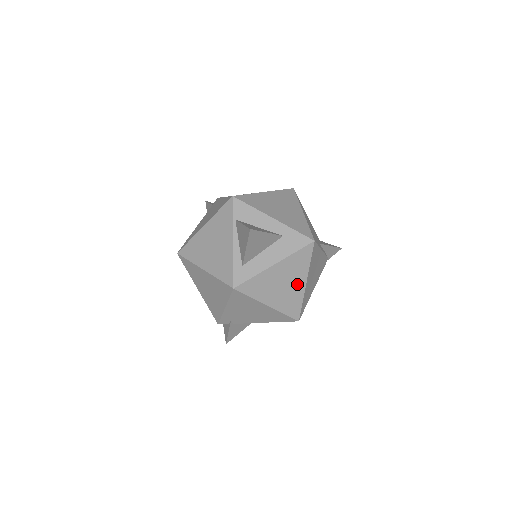
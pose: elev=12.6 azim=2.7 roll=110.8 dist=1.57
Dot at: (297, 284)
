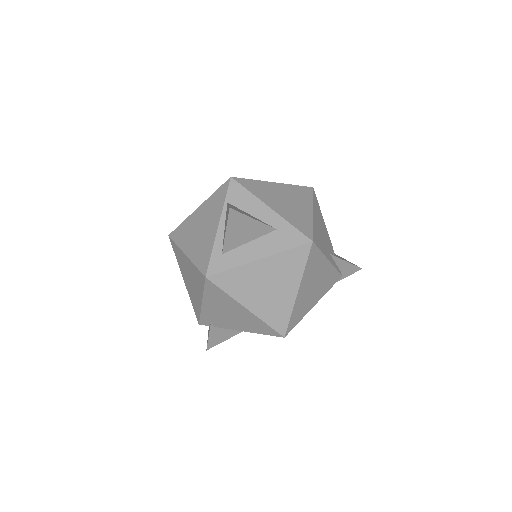
Dot at: (286, 290)
